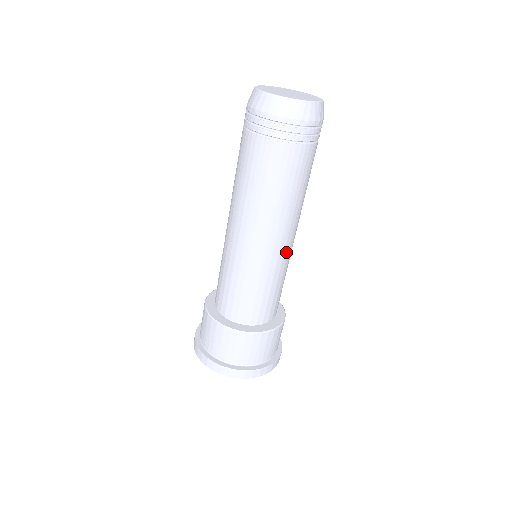
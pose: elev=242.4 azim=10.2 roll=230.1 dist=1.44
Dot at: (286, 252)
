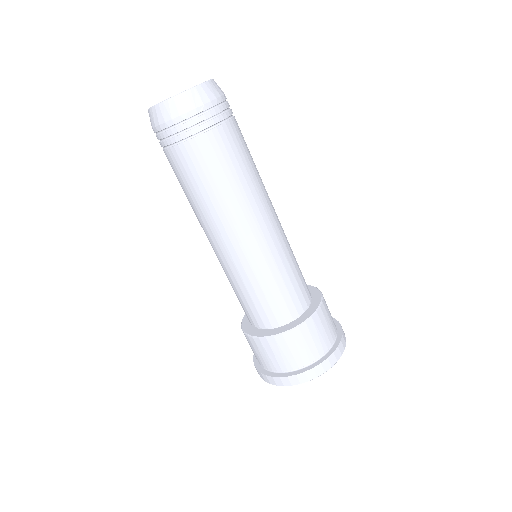
Dot at: (255, 247)
